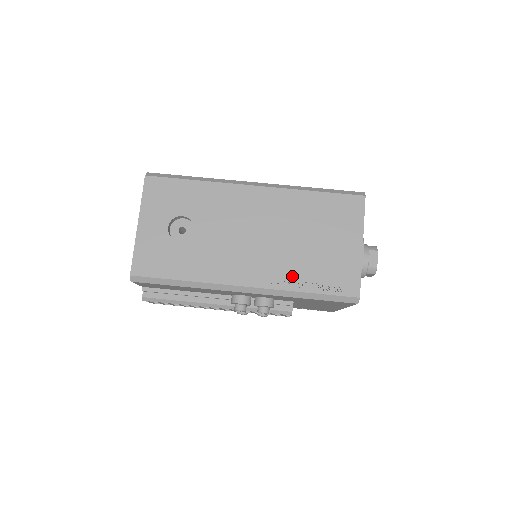
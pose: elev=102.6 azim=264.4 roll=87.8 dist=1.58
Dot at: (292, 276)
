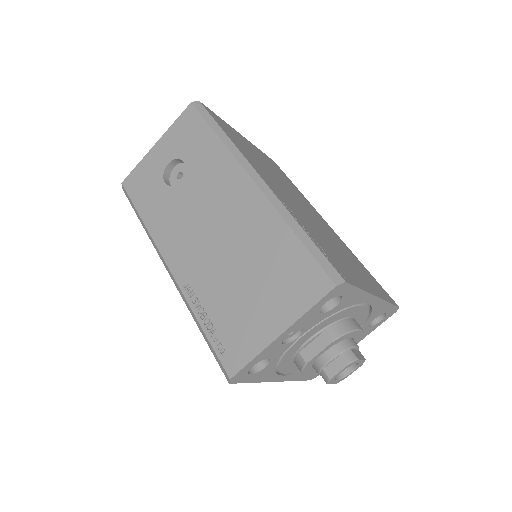
Dot at: (203, 296)
